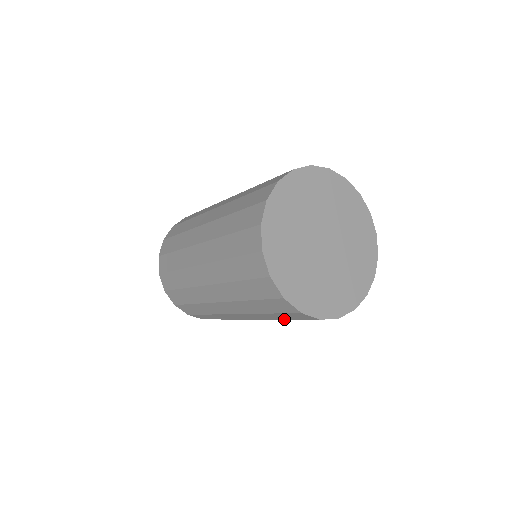
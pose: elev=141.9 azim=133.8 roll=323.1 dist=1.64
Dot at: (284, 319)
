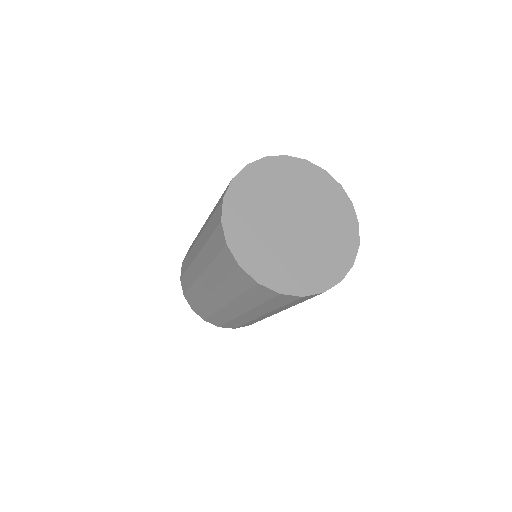
Dot at: occluded
